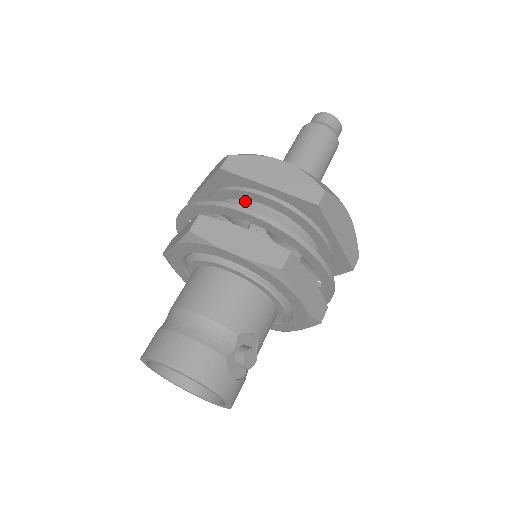
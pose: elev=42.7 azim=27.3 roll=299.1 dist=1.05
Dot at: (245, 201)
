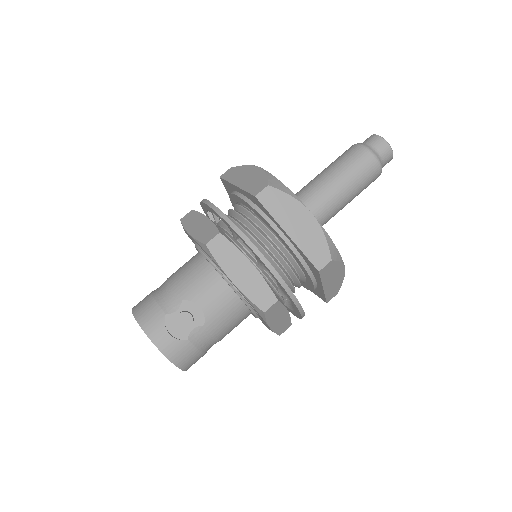
Dot at: (241, 205)
